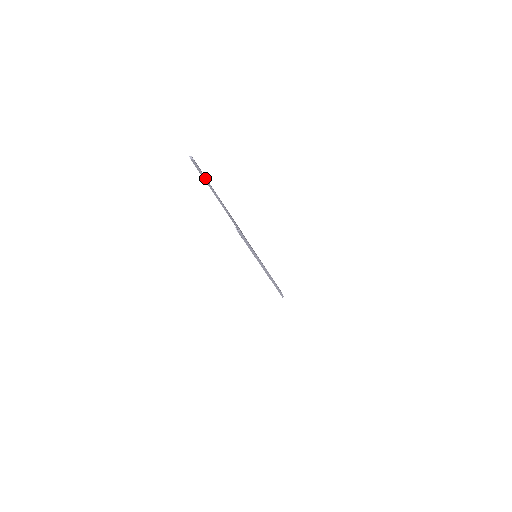
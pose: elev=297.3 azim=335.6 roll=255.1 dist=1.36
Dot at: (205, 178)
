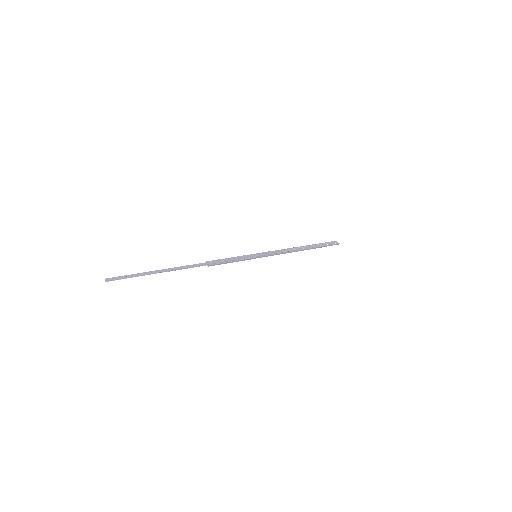
Dot at: (131, 277)
